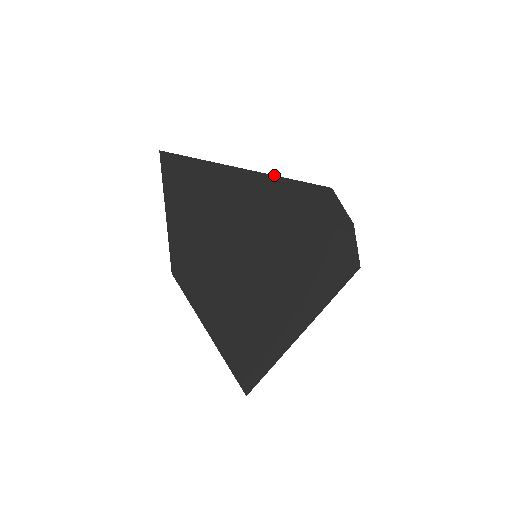
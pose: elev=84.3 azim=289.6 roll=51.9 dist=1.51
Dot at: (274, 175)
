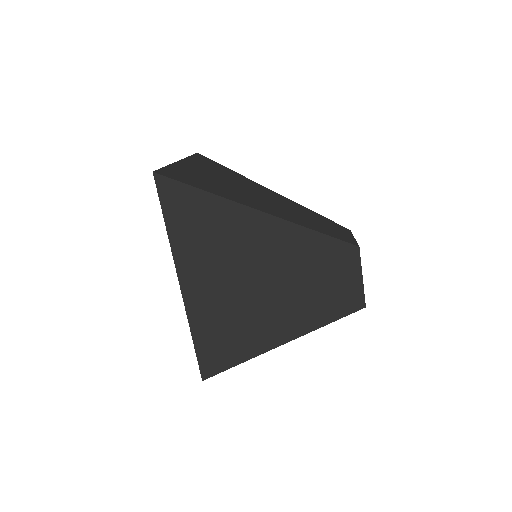
Dot at: (295, 202)
